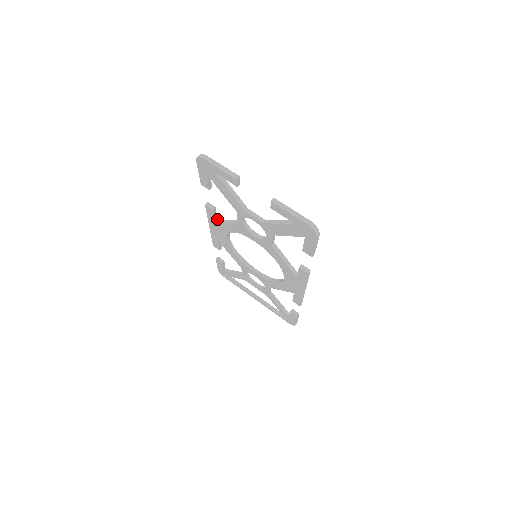
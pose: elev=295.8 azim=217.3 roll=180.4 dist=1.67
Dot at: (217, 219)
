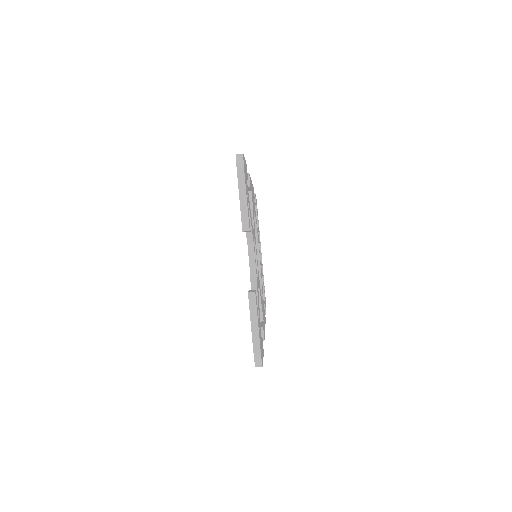
Dot at: occluded
